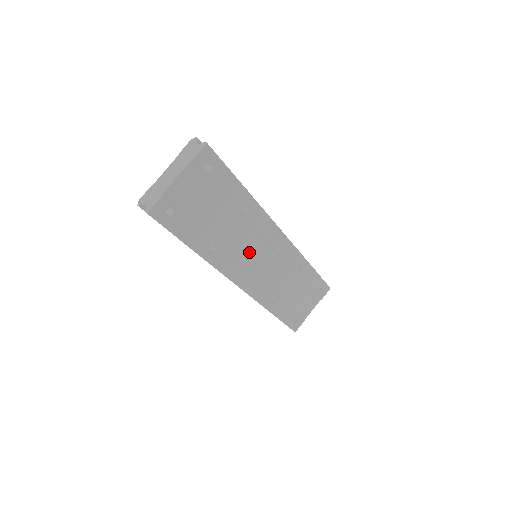
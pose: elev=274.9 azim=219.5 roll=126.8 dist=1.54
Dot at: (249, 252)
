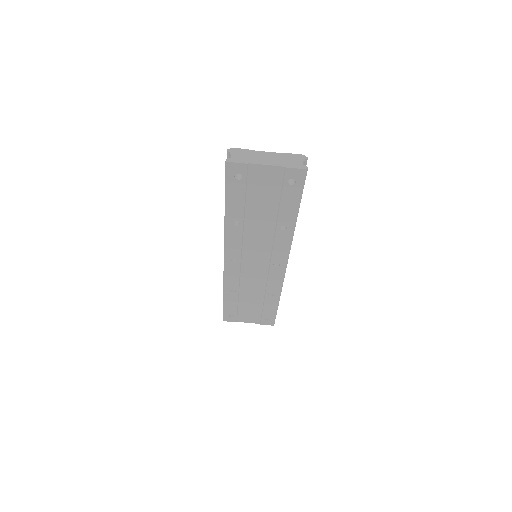
Dot at: (254, 250)
